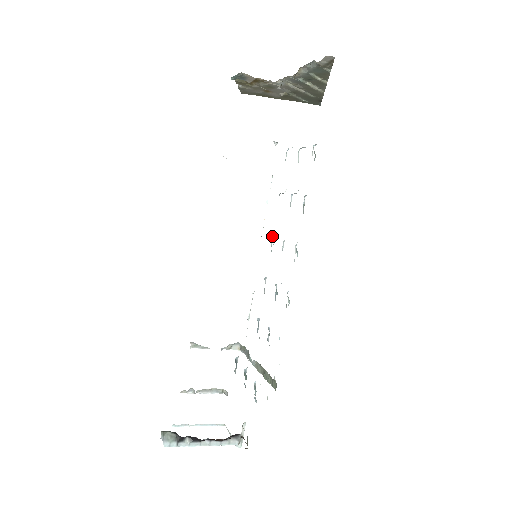
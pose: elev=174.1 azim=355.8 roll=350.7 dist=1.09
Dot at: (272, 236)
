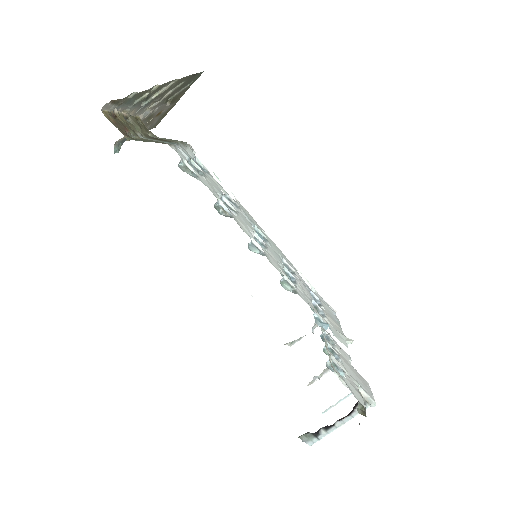
Dot at: occluded
